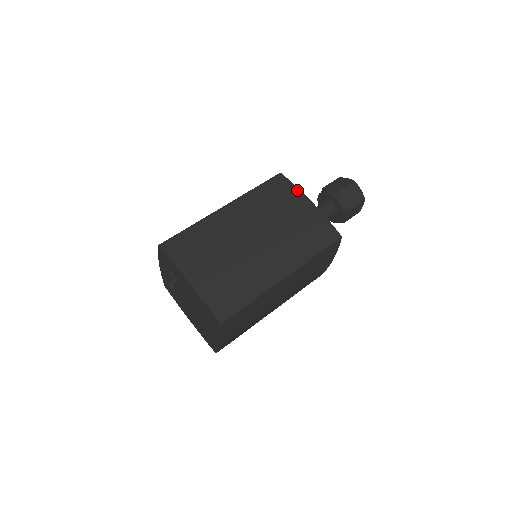
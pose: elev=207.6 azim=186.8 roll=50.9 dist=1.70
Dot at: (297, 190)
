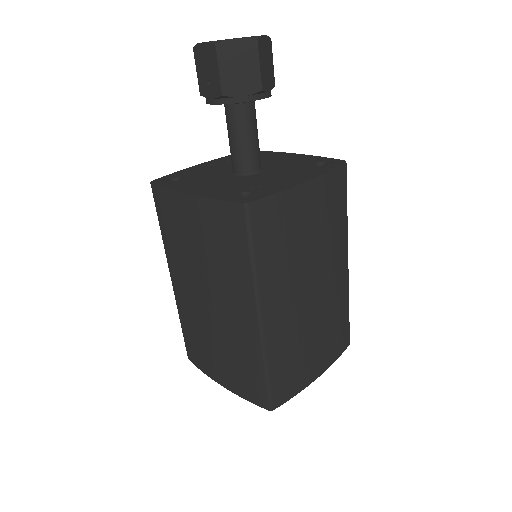
Dot at: (287, 194)
